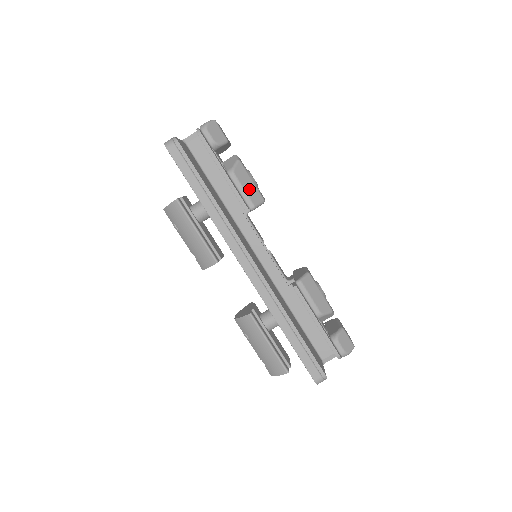
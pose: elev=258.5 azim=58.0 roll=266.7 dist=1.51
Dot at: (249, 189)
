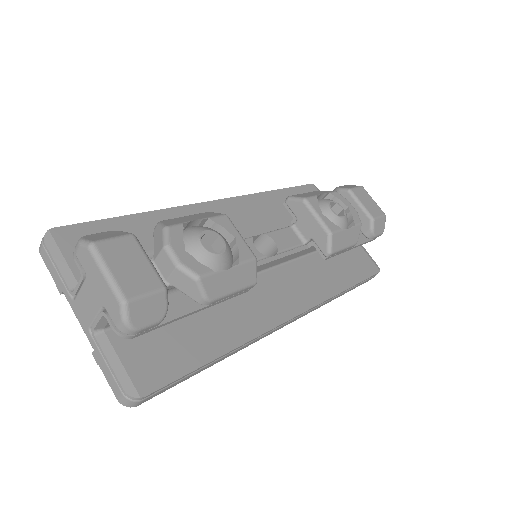
Dot at: (237, 281)
